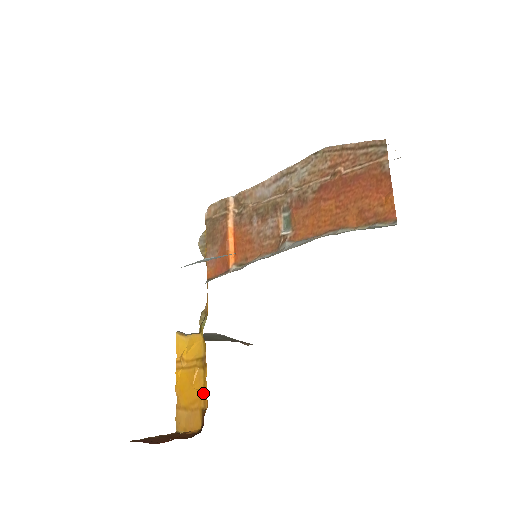
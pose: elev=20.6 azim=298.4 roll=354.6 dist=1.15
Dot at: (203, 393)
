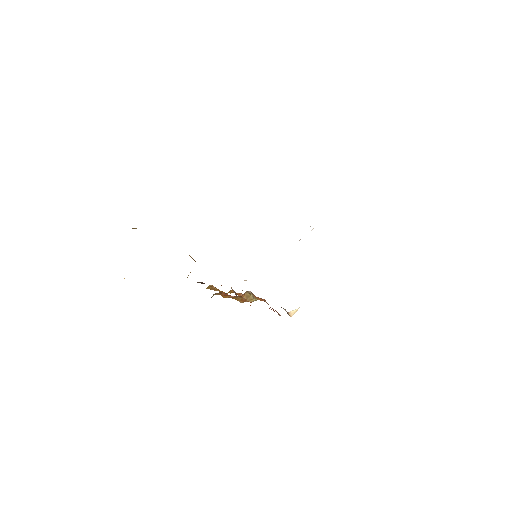
Dot at: occluded
